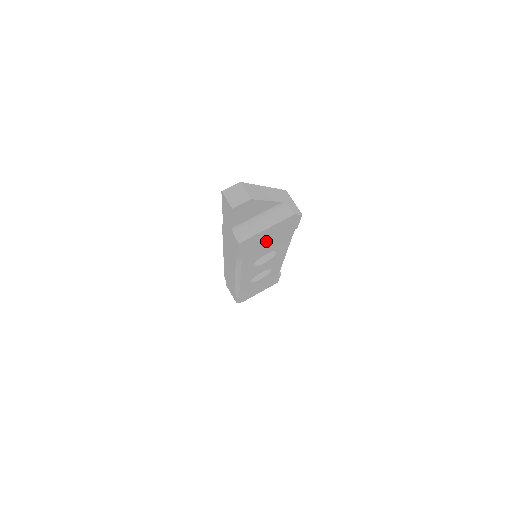
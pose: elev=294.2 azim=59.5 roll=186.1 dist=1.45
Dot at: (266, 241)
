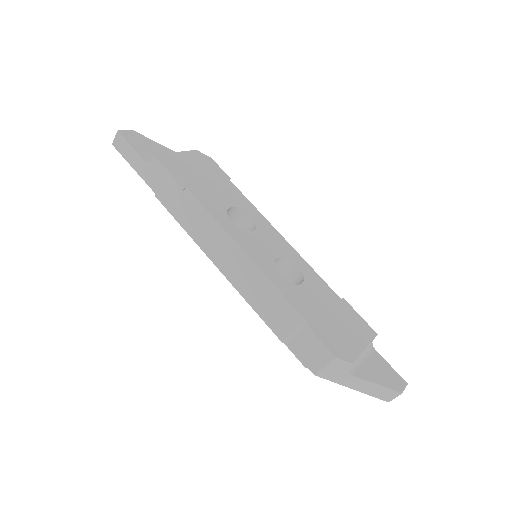
Dot at: (200, 177)
